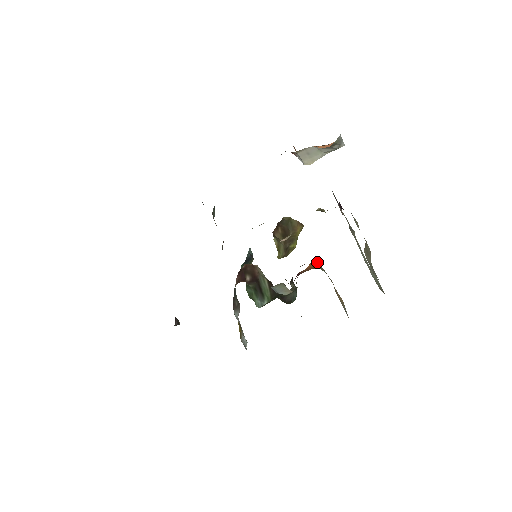
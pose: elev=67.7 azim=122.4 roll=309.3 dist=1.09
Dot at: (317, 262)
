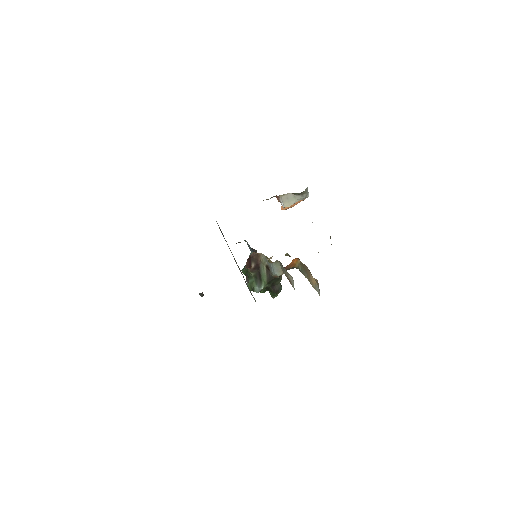
Dot at: (298, 258)
